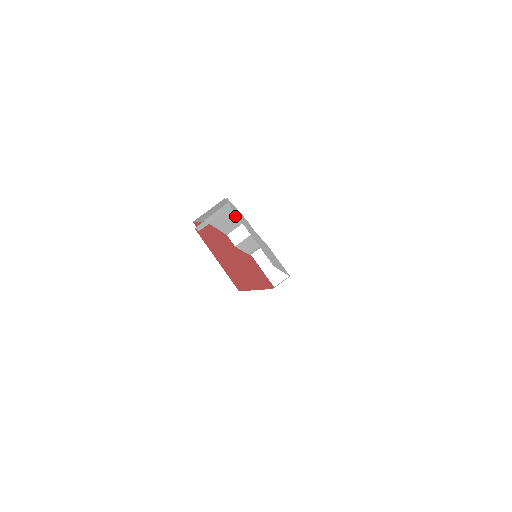
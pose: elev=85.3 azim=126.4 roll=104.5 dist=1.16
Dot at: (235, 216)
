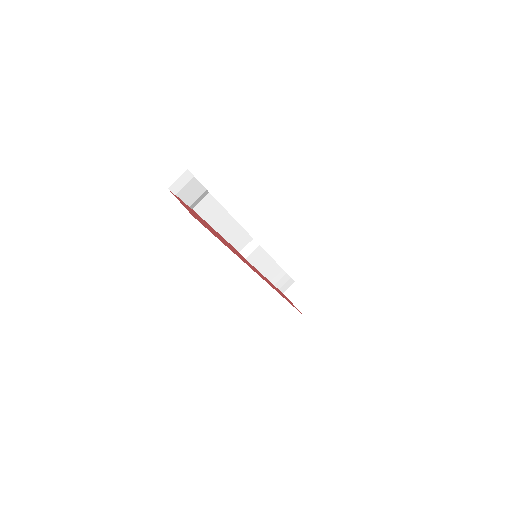
Dot at: (234, 225)
